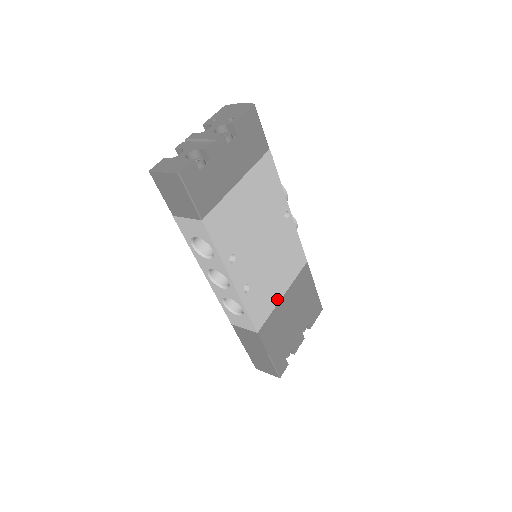
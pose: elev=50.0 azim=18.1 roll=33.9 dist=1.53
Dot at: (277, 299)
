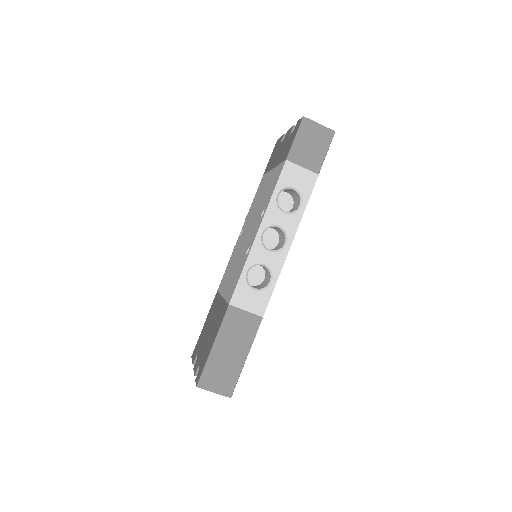
Dot at: occluded
